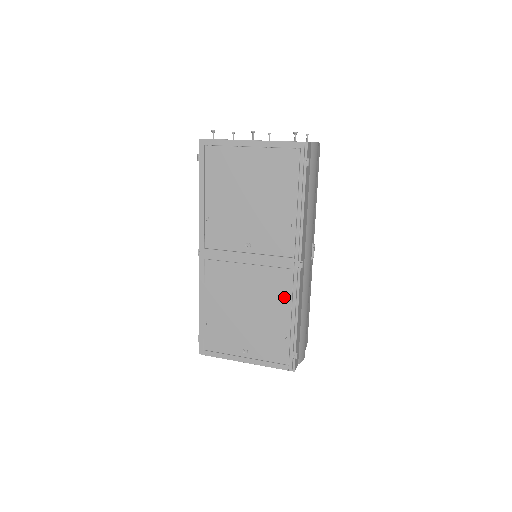
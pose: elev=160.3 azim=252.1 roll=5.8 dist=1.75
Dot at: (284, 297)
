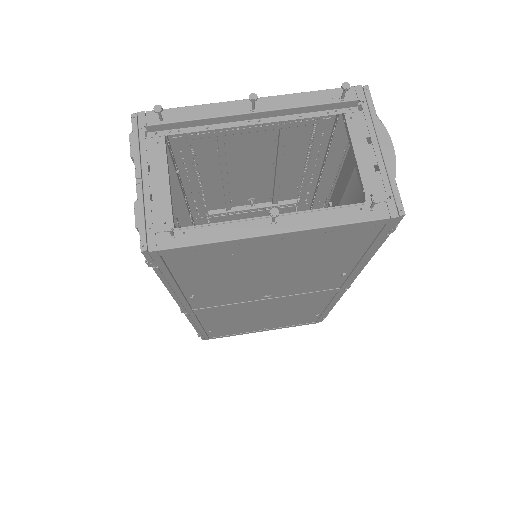
Dot at: (318, 305)
